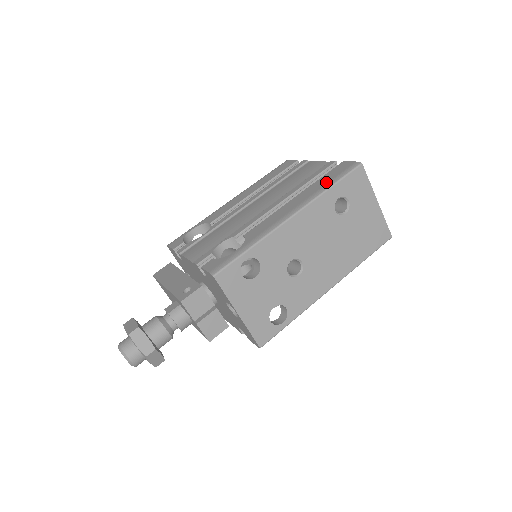
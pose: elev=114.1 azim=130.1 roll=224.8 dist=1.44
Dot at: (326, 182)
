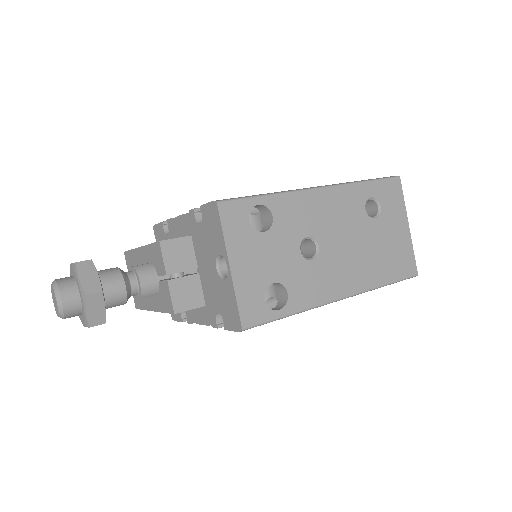
Dot at: occluded
